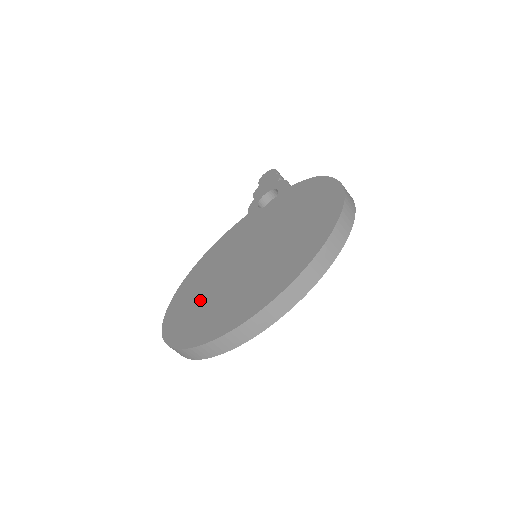
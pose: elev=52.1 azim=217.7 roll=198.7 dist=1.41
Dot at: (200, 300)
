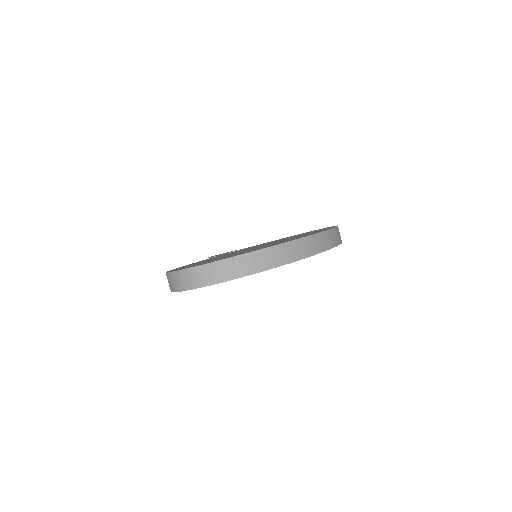
Dot at: occluded
